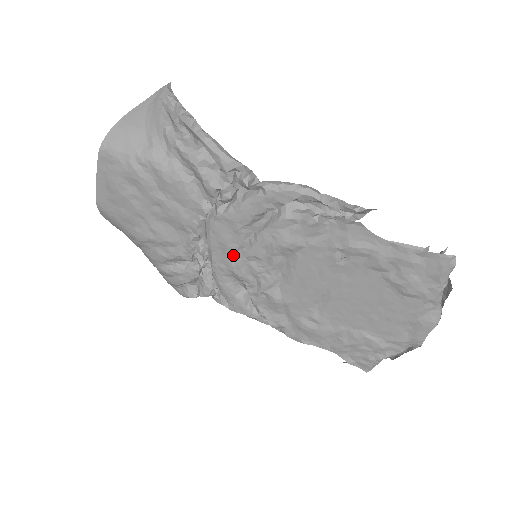
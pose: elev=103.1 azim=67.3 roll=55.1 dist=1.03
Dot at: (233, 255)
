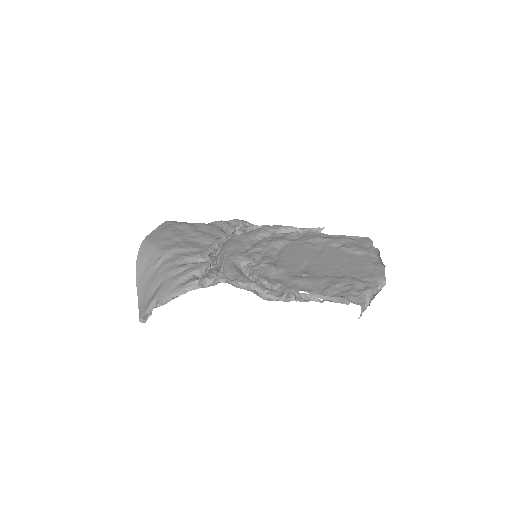
Dot at: (242, 250)
